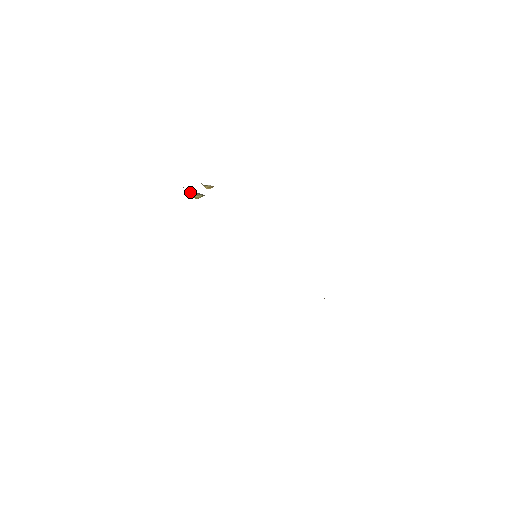
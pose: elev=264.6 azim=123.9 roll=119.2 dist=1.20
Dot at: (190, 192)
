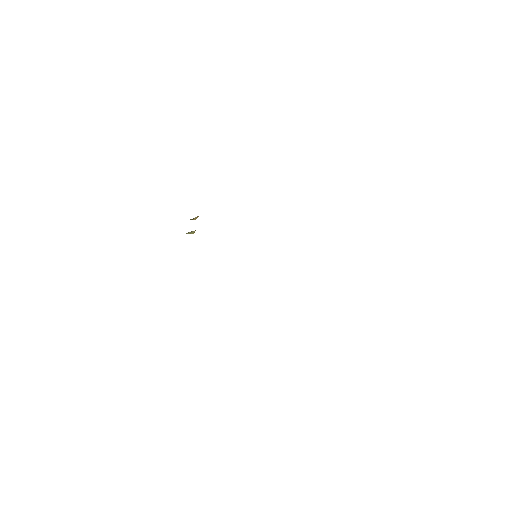
Dot at: occluded
